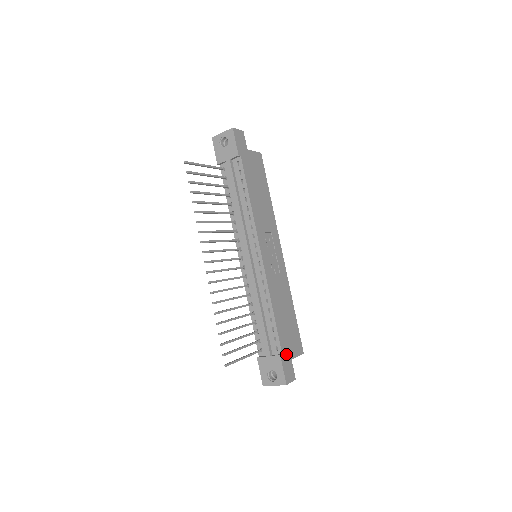
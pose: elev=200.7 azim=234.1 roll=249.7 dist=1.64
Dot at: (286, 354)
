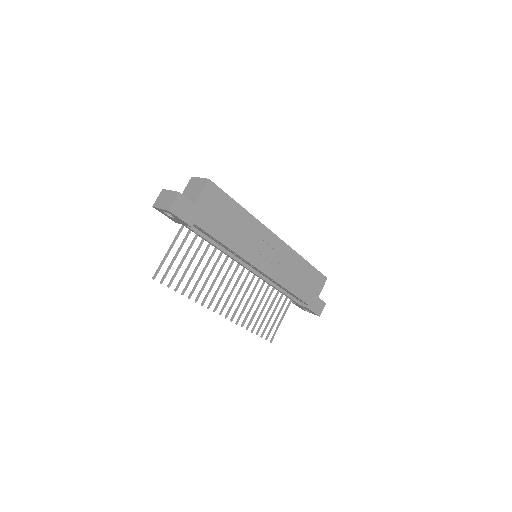
Dot at: (312, 301)
